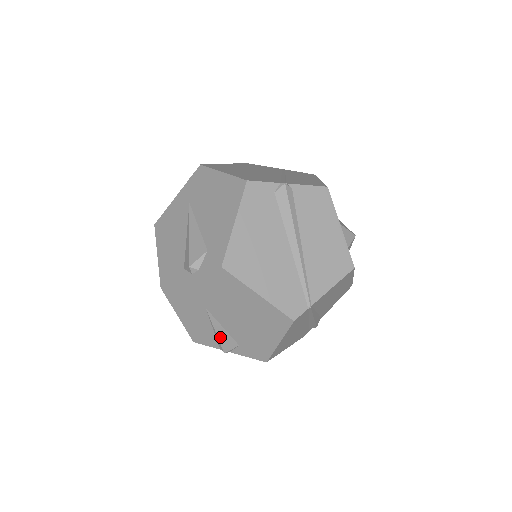
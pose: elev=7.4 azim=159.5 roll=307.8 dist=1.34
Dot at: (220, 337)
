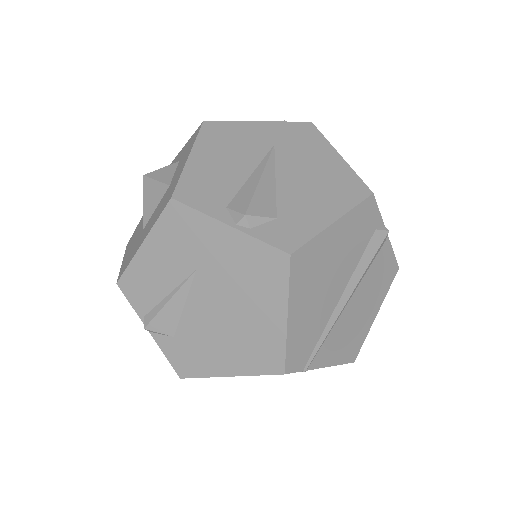
Dot at: (165, 310)
